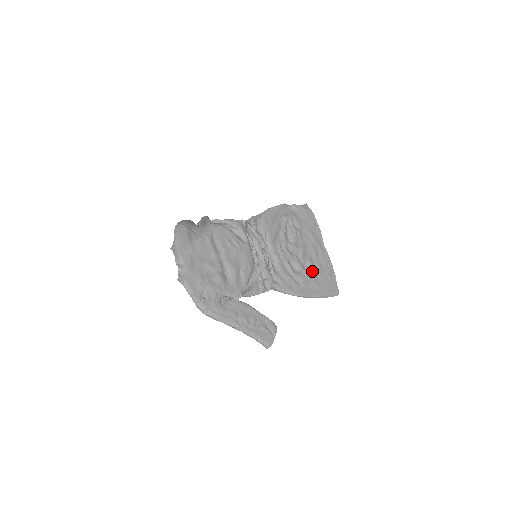
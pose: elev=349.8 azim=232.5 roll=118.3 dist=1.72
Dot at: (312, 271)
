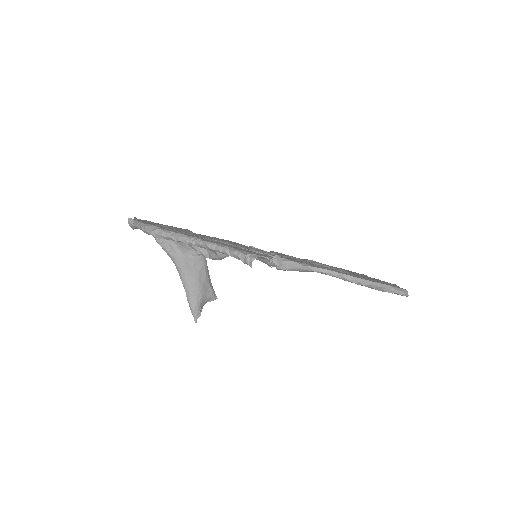
Dot at: occluded
